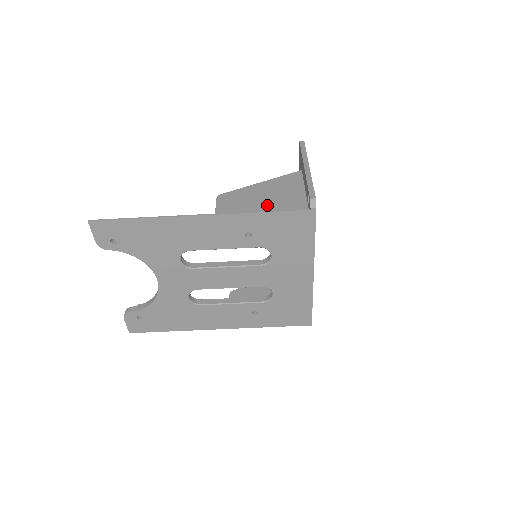
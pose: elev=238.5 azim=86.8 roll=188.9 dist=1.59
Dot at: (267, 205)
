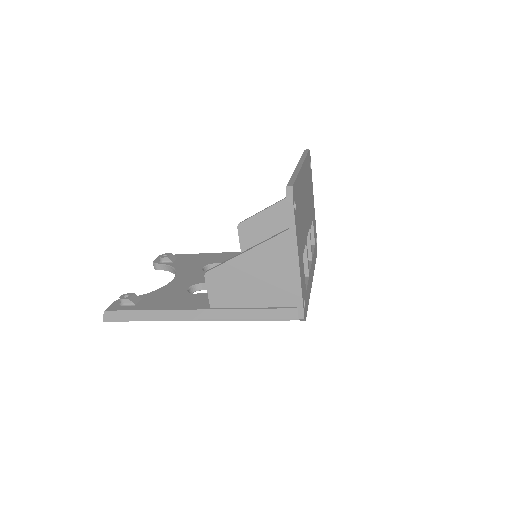
Dot at: (258, 293)
